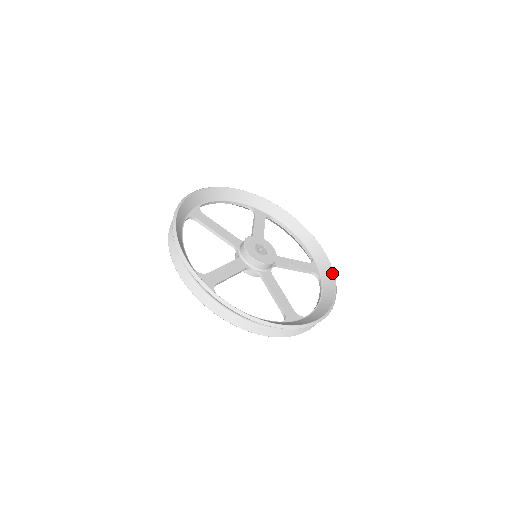
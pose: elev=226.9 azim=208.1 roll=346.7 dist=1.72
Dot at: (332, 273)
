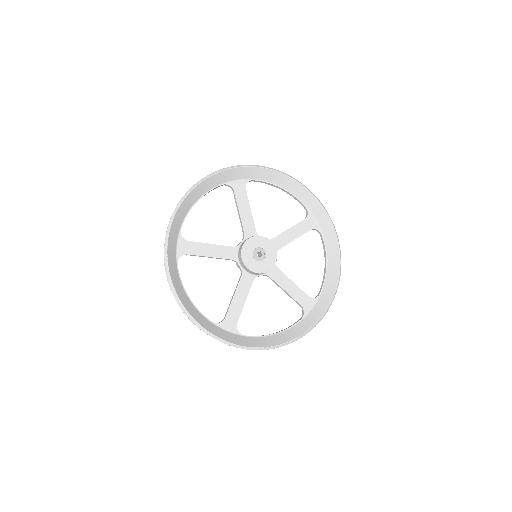
Dot at: (331, 225)
